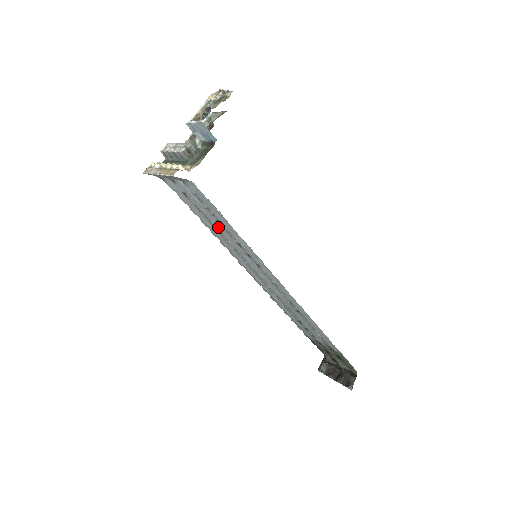
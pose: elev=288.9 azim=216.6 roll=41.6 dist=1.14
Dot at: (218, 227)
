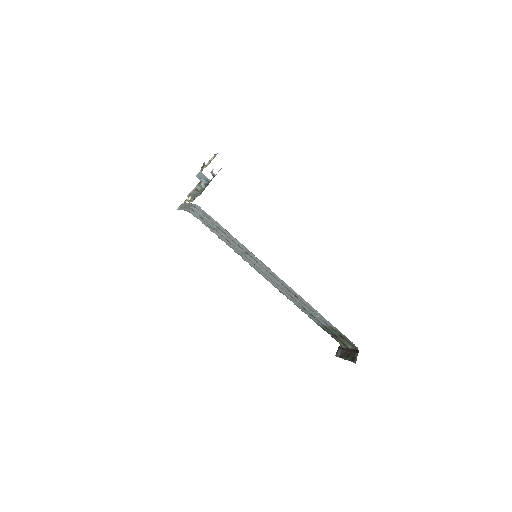
Dot at: (225, 237)
